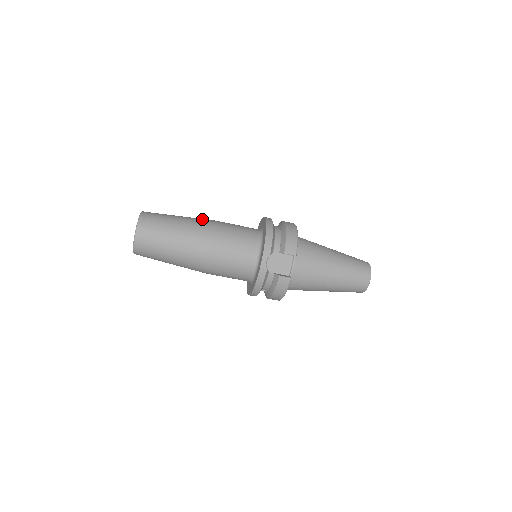
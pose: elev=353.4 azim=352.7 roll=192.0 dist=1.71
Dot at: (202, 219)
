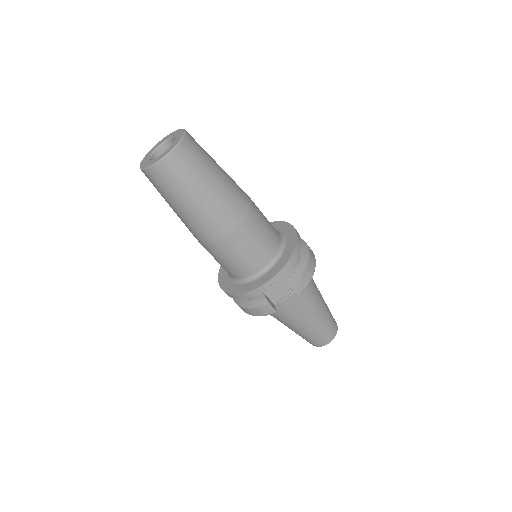
Dot at: (240, 188)
